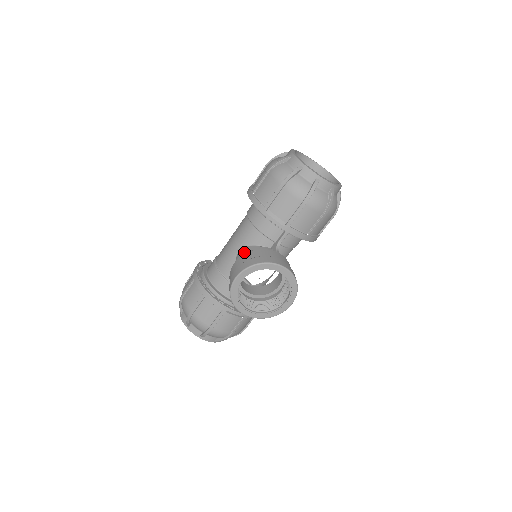
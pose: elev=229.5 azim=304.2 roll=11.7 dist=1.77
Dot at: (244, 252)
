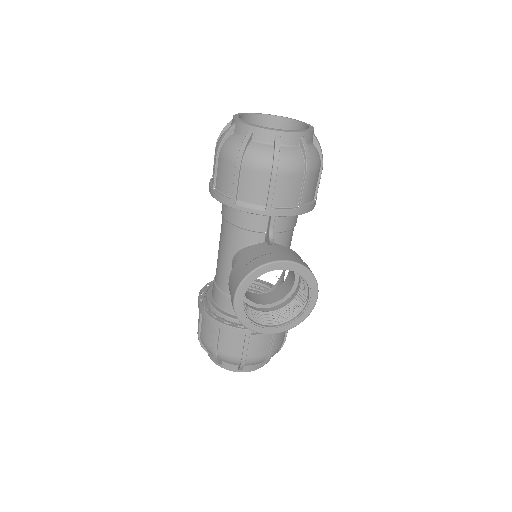
Dot at: (235, 261)
